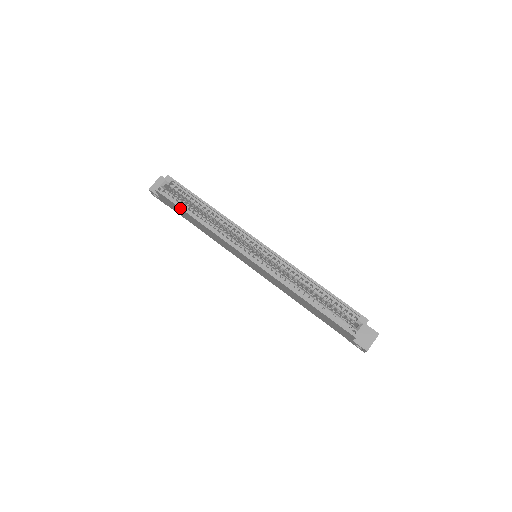
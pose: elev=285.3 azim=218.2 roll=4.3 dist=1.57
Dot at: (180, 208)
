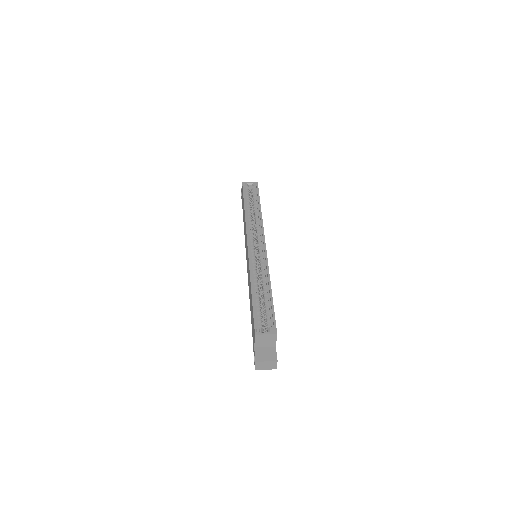
Dot at: (244, 198)
